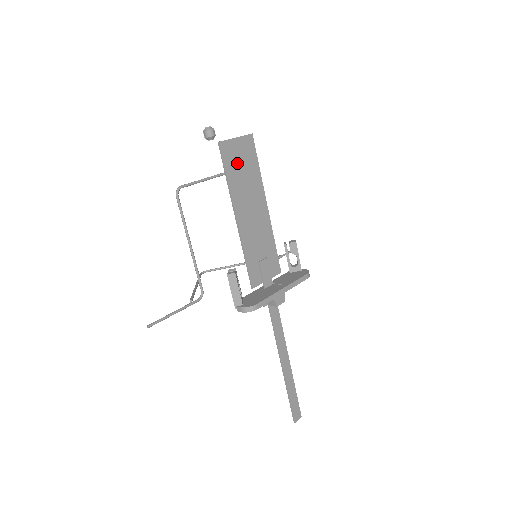
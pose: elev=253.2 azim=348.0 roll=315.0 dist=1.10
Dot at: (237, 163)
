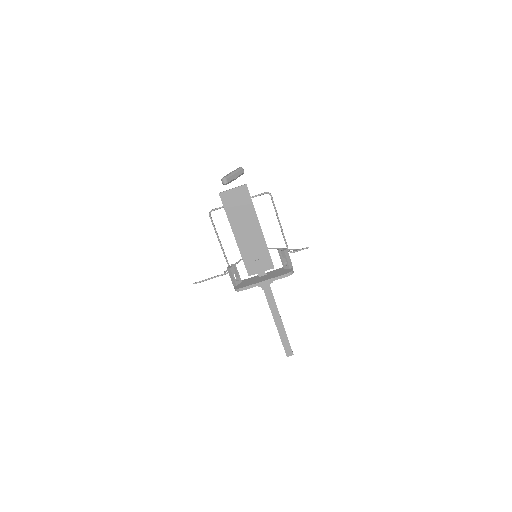
Dot at: (234, 204)
